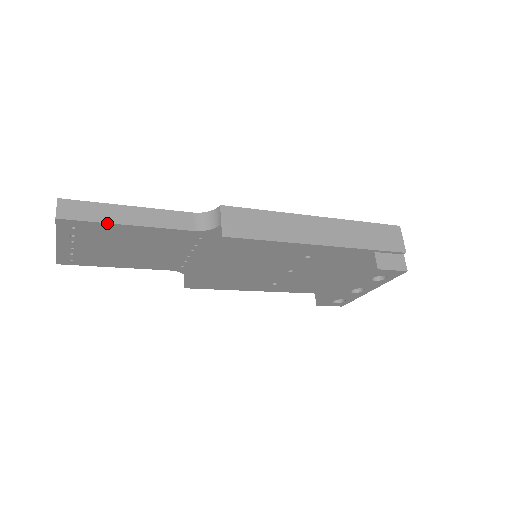
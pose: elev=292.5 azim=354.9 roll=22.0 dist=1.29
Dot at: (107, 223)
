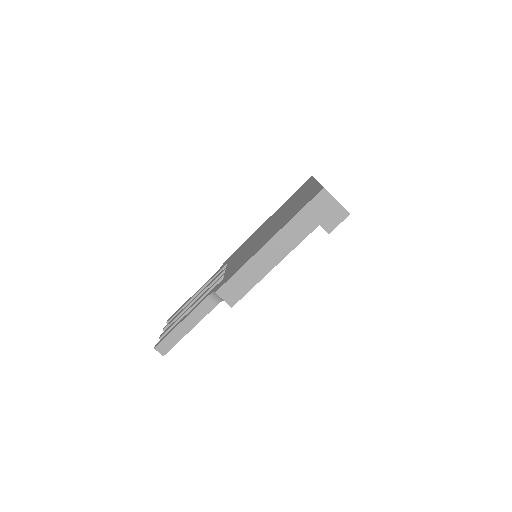
Dot at: occluded
